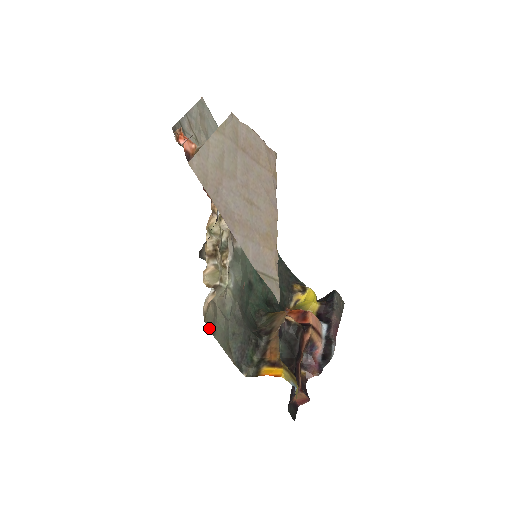
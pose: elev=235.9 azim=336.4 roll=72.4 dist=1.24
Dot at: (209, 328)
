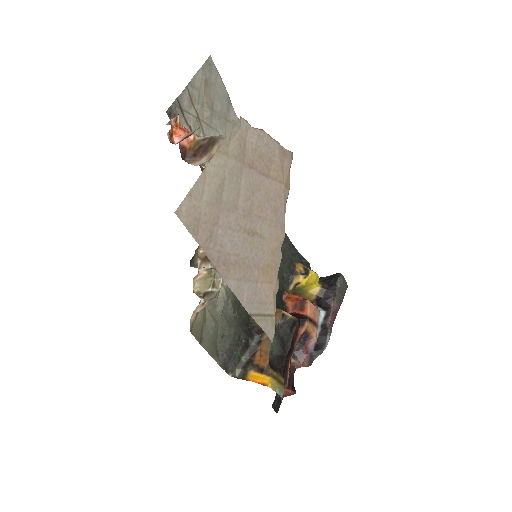
Dot at: (196, 337)
